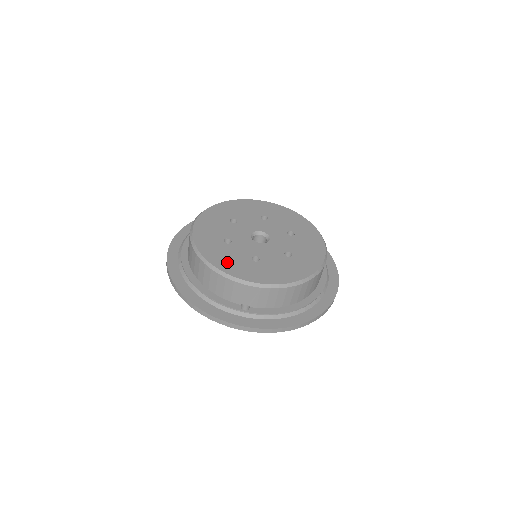
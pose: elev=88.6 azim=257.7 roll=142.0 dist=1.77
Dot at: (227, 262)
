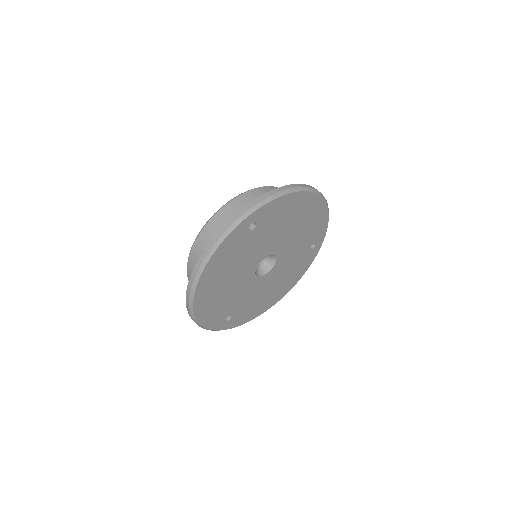
Dot at: occluded
